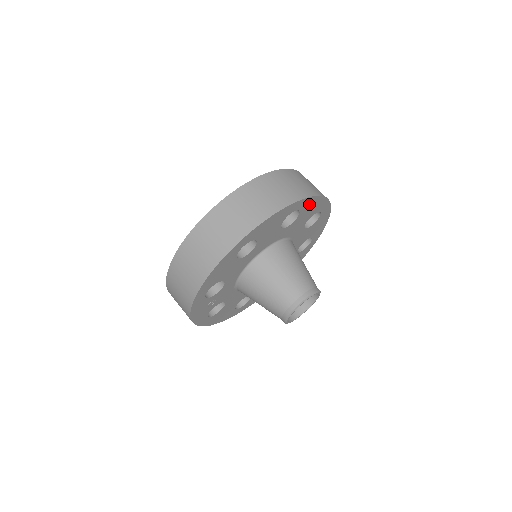
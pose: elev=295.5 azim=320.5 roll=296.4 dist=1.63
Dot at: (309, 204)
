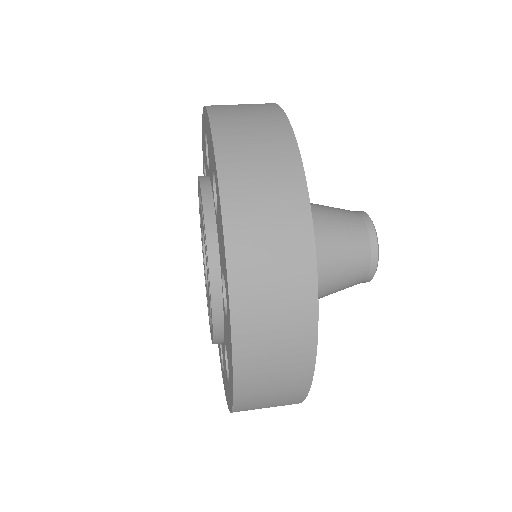
Dot at: occluded
